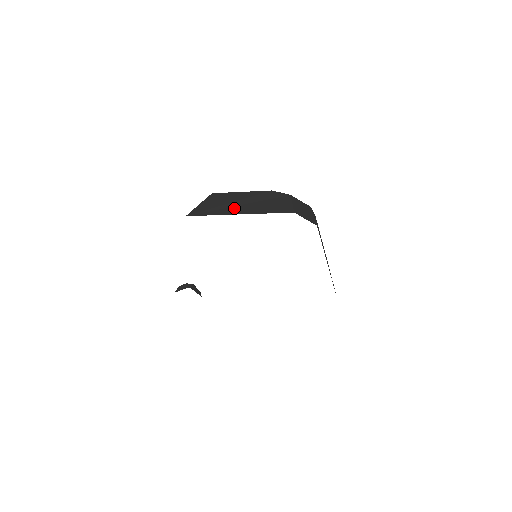
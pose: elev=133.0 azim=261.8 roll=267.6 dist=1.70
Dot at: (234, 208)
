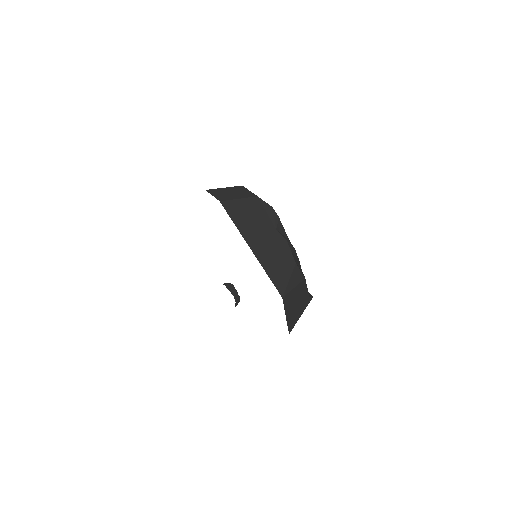
Dot at: occluded
